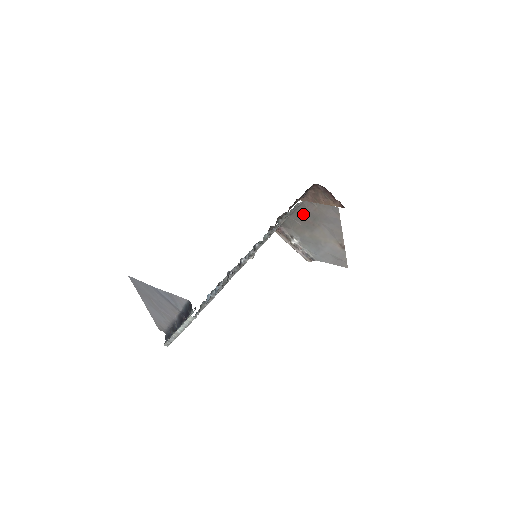
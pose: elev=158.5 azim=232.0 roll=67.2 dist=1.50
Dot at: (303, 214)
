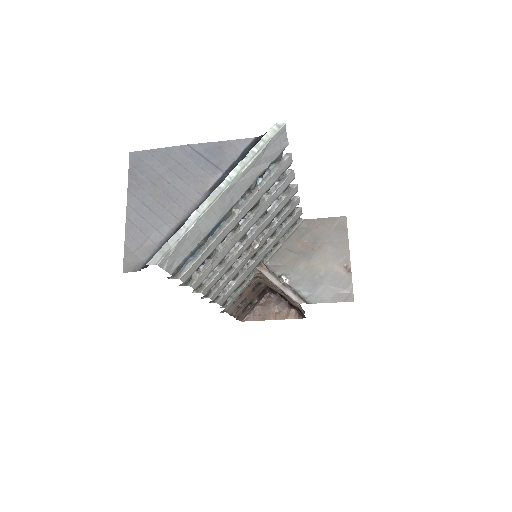
Dot at: (301, 237)
